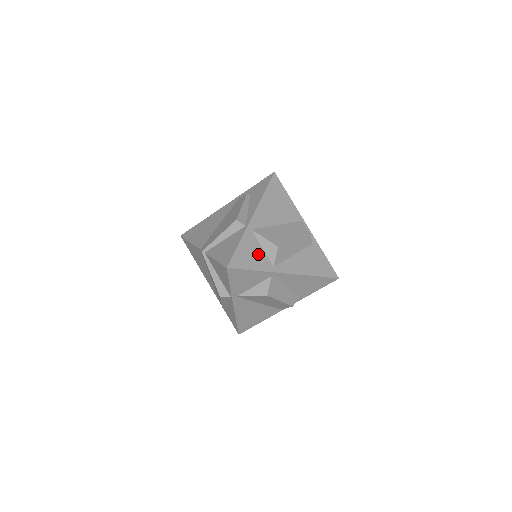
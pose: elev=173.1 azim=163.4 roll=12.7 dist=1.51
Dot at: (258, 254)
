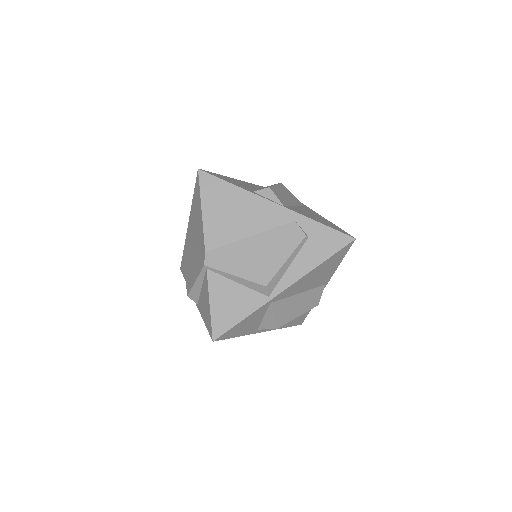
Dot at: (254, 323)
